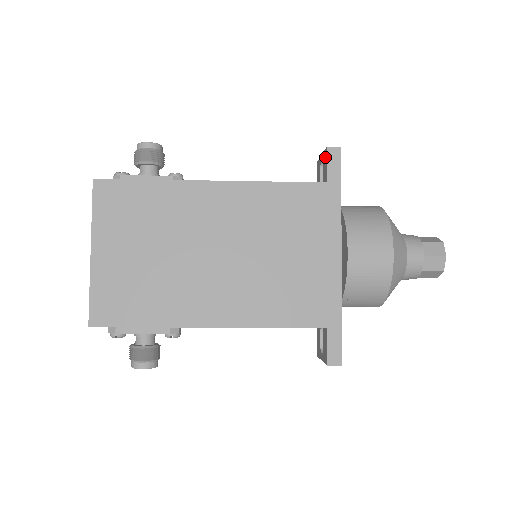
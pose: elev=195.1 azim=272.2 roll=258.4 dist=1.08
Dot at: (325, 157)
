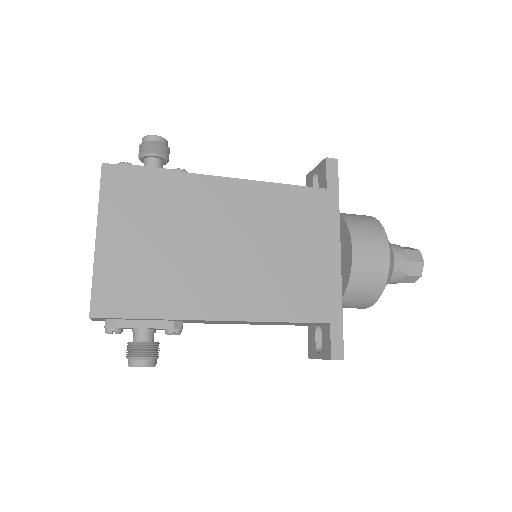
Dot at: (323, 167)
